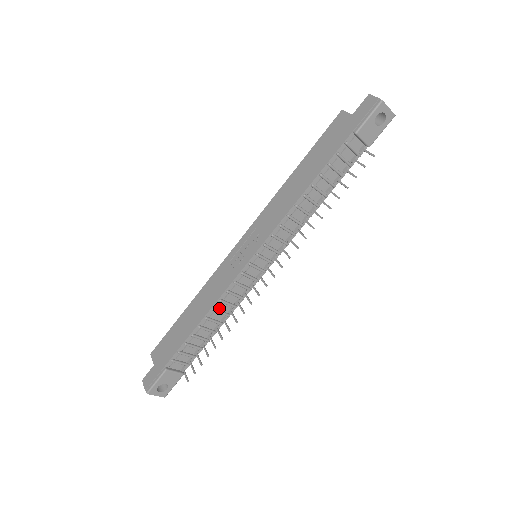
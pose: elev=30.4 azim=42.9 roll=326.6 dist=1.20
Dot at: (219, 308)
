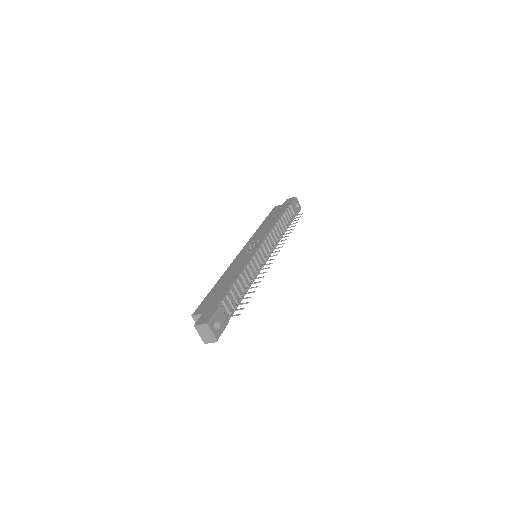
Dot at: (247, 273)
